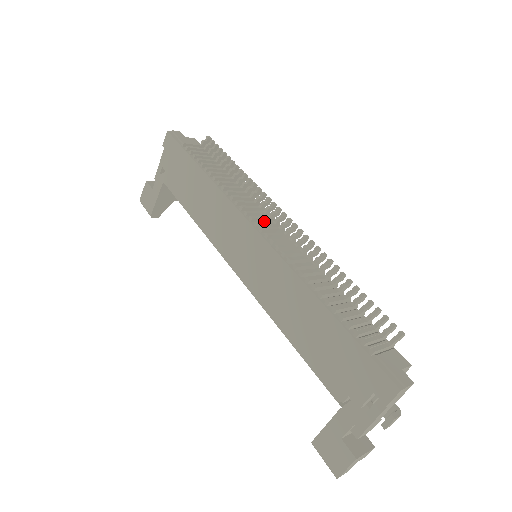
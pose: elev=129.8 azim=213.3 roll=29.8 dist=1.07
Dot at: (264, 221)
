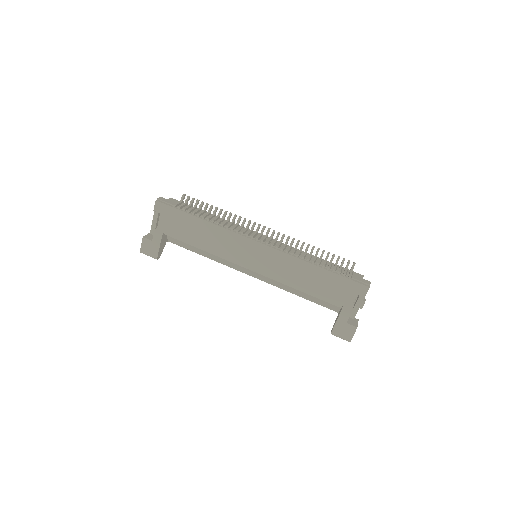
Dot at: (255, 235)
